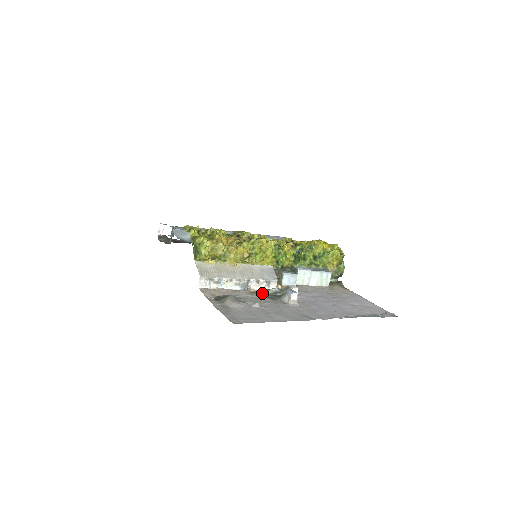
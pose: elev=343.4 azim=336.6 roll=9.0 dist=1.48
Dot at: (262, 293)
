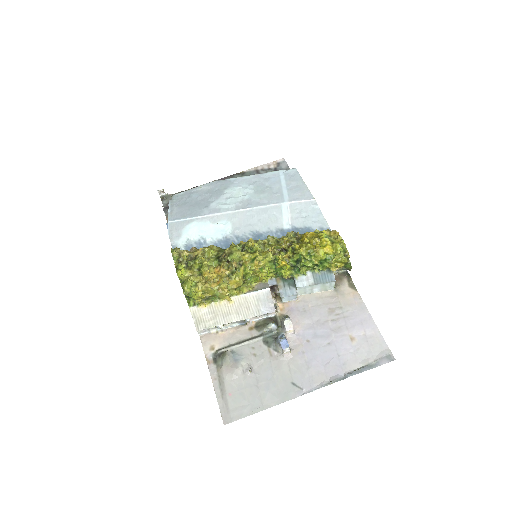
Dot at: (260, 331)
